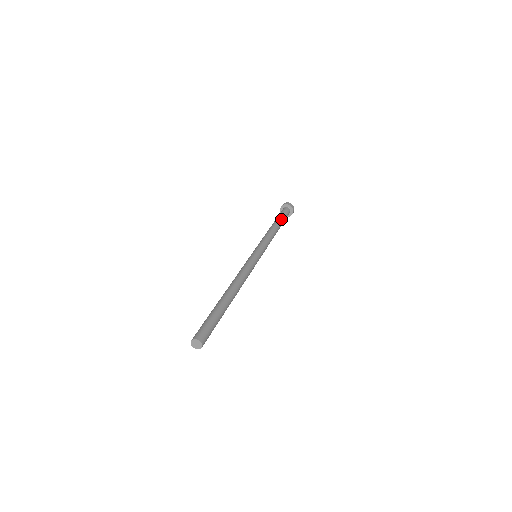
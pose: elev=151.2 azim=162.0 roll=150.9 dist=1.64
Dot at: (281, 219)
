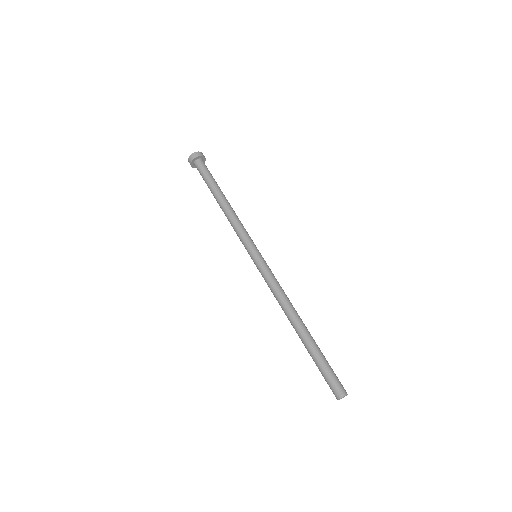
Dot at: (216, 184)
